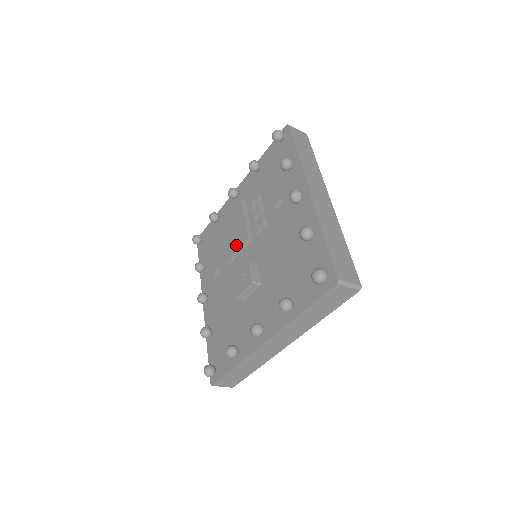
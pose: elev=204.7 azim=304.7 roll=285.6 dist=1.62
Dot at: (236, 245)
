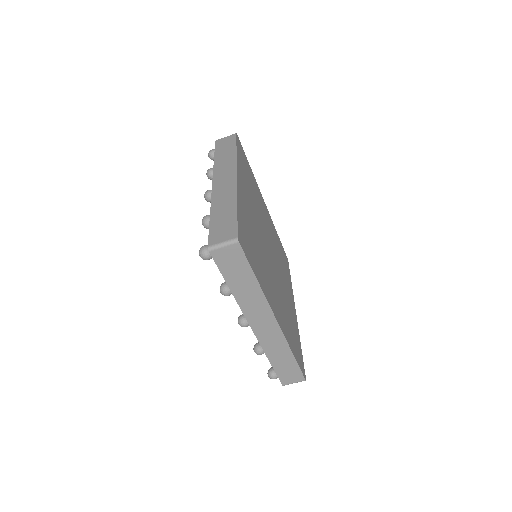
Dot at: occluded
